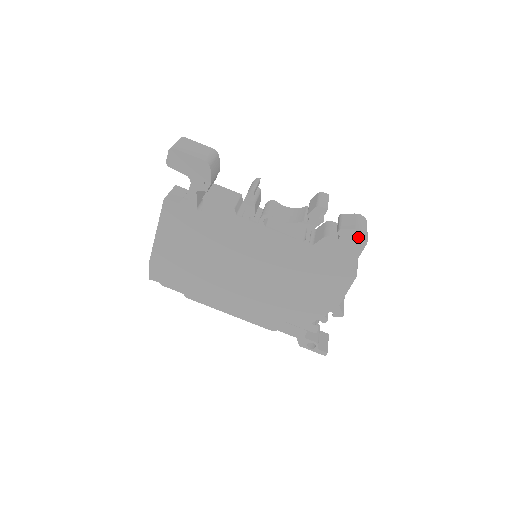
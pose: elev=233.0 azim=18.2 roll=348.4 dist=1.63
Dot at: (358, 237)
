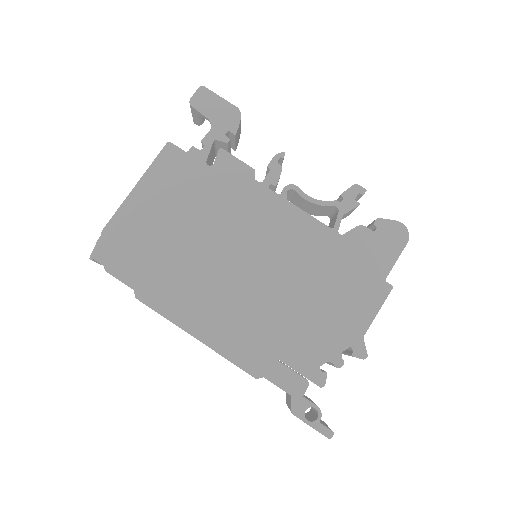
Dot at: (398, 232)
